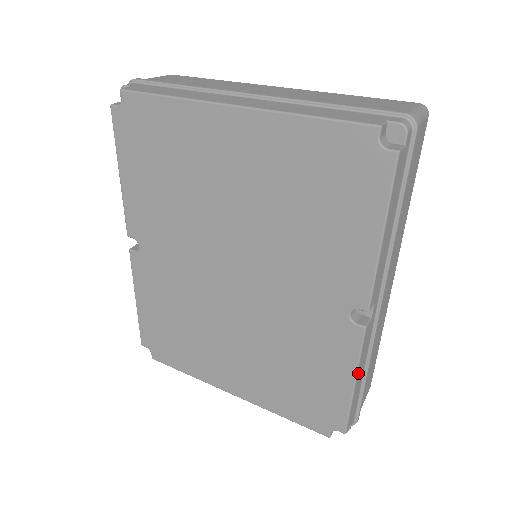
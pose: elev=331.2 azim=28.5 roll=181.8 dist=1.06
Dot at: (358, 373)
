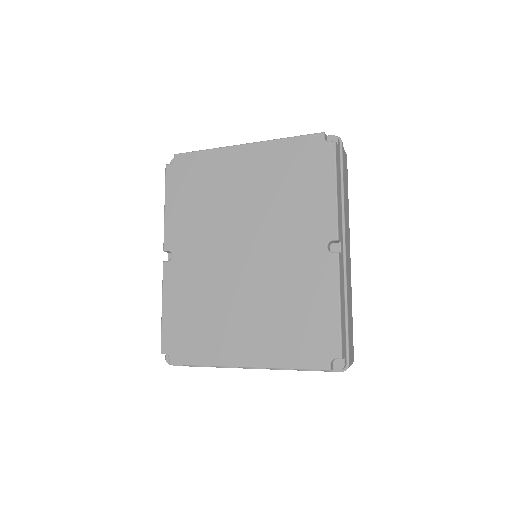
Dot at: (341, 295)
